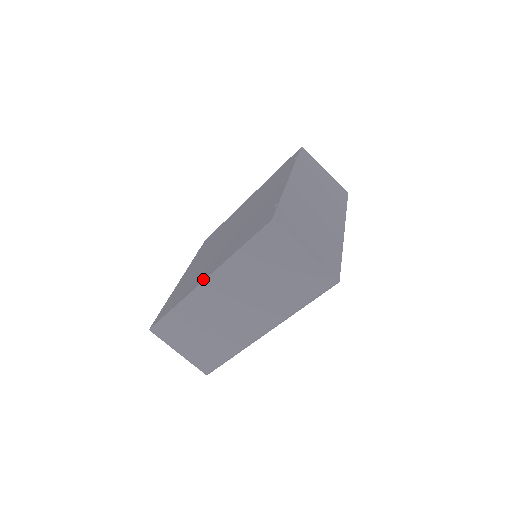
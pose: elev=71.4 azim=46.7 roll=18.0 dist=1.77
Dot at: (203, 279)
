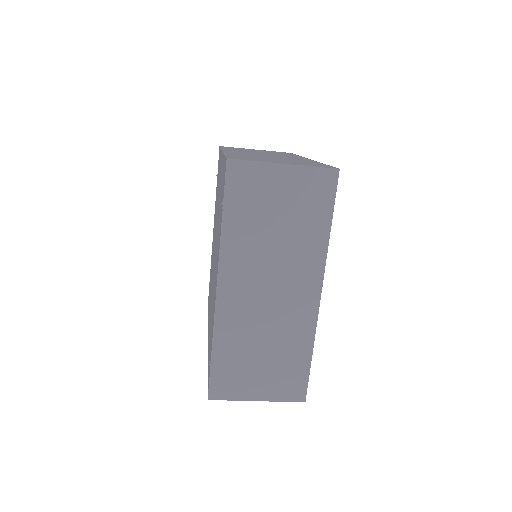
Dot at: occluded
